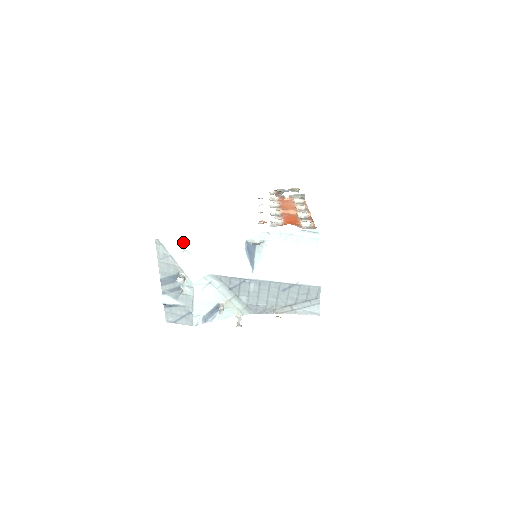
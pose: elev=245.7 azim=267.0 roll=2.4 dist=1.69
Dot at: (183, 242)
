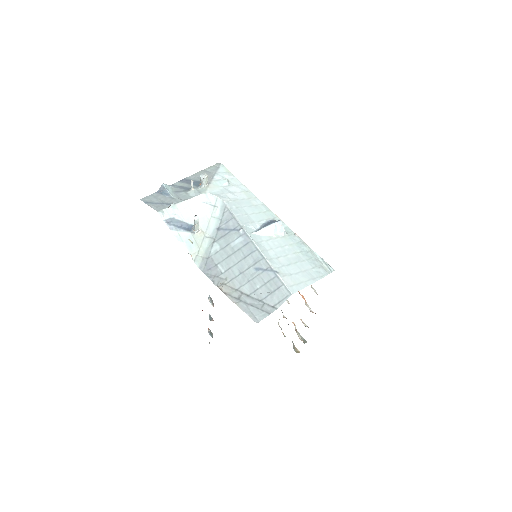
Dot at: (233, 179)
